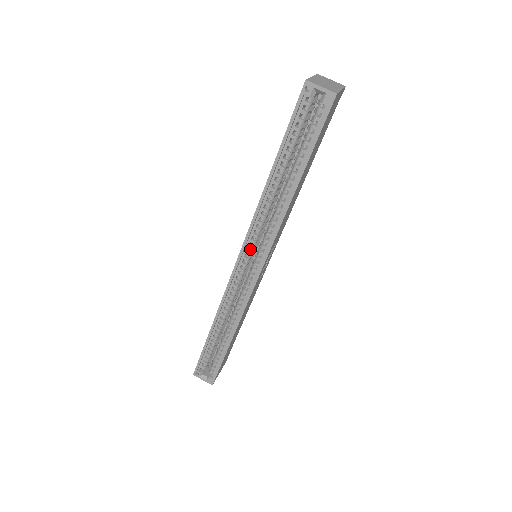
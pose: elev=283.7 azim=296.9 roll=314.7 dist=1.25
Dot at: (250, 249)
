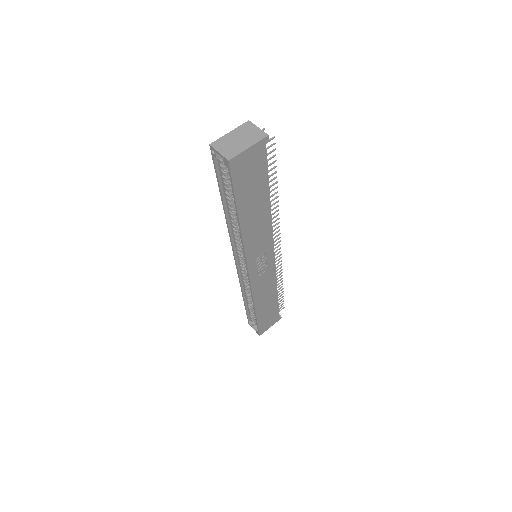
Dot at: (240, 254)
